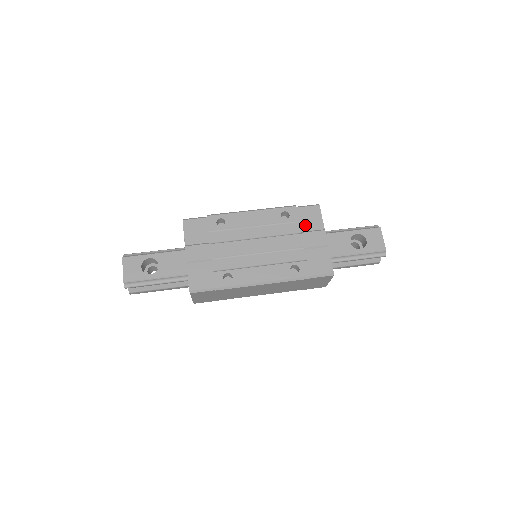
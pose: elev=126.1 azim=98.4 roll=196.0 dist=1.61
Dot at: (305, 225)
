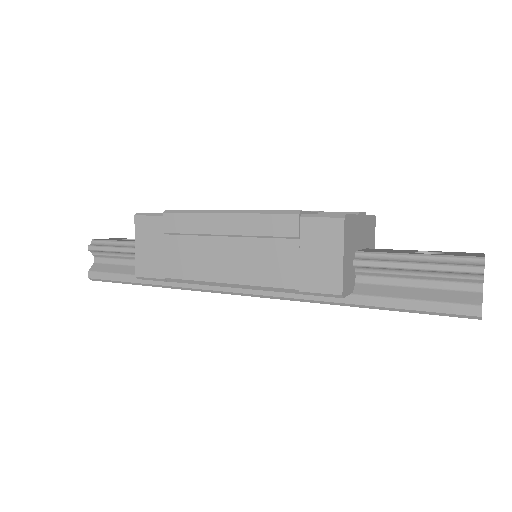
Dot at: occluded
